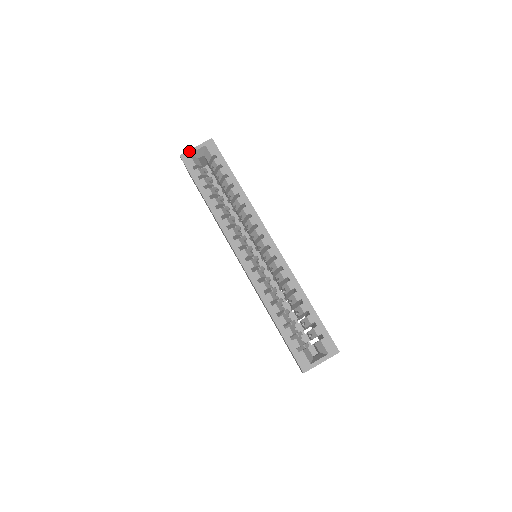
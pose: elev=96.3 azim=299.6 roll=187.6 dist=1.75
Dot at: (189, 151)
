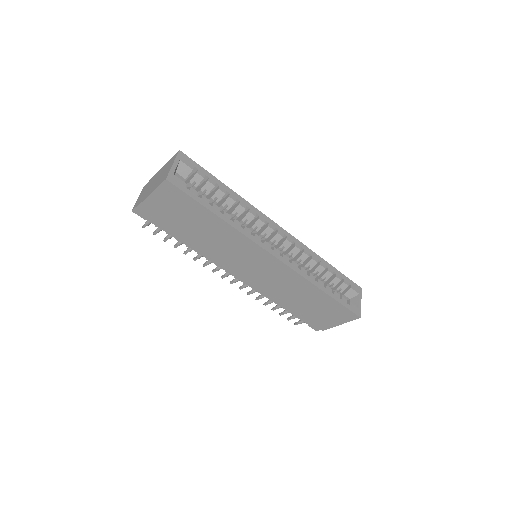
Dot at: (171, 171)
